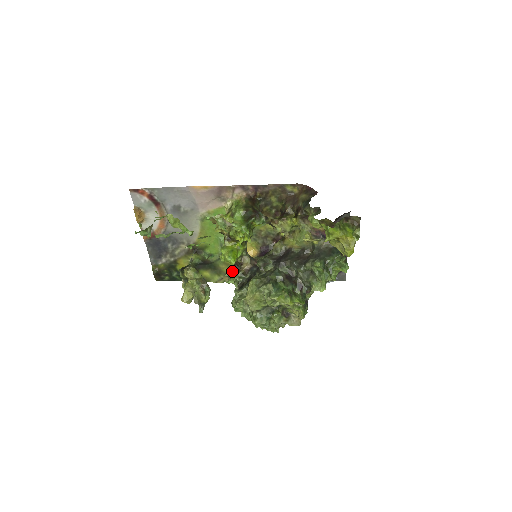
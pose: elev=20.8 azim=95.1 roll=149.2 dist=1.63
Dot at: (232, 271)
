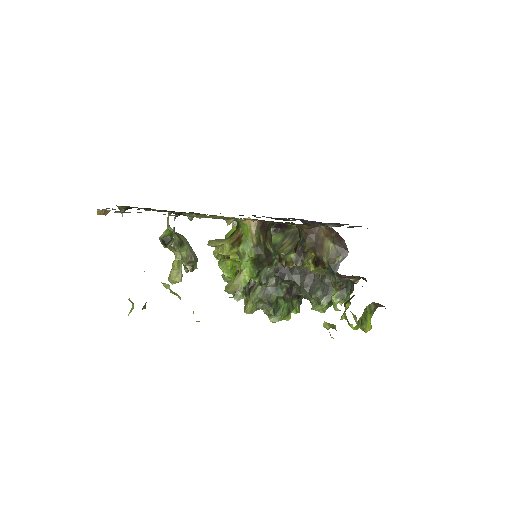
Dot at: occluded
